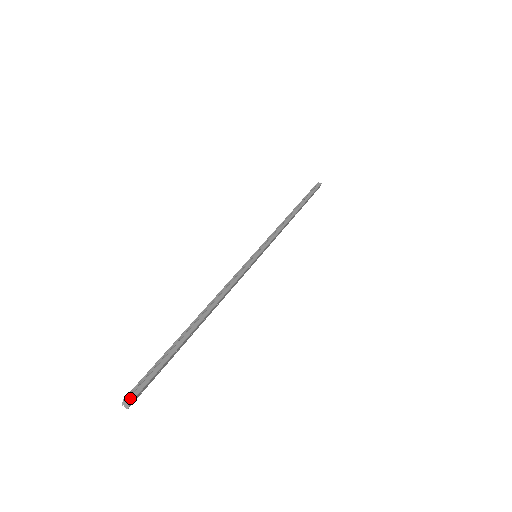
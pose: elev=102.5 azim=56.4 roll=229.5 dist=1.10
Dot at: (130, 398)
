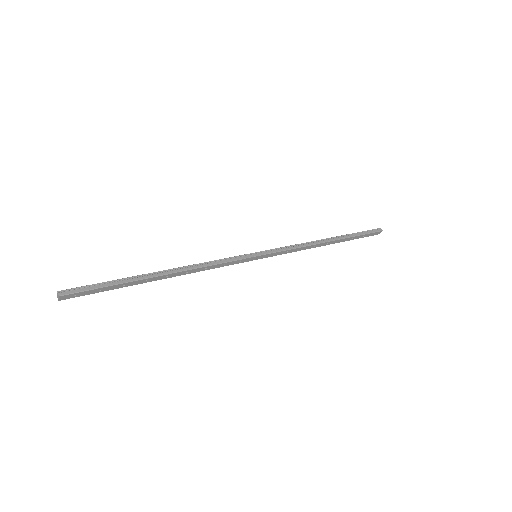
Dot at: (62, 293)
